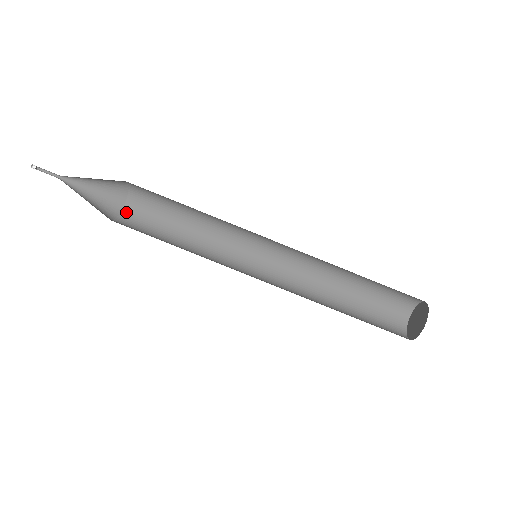
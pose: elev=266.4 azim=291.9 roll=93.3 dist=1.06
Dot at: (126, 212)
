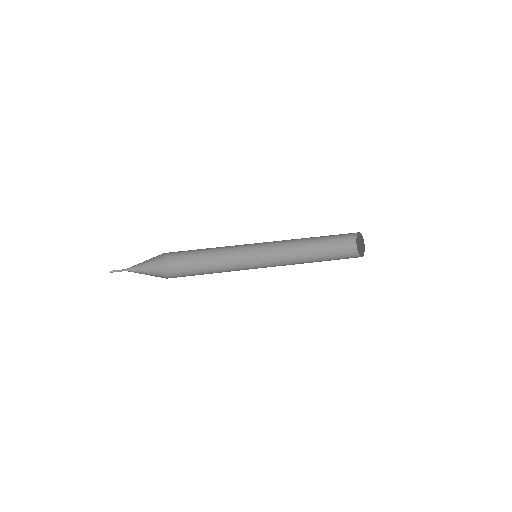
Dot at: (171, 275)
